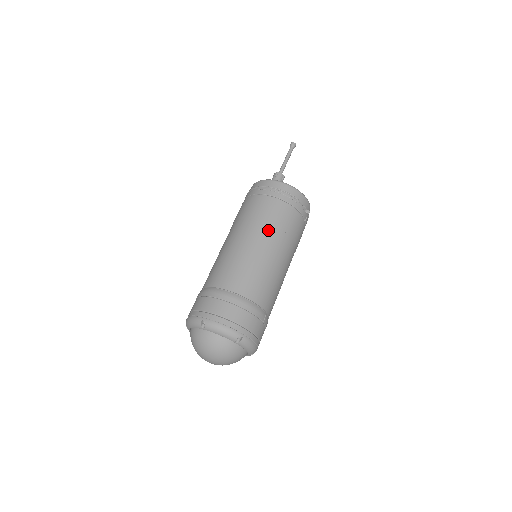
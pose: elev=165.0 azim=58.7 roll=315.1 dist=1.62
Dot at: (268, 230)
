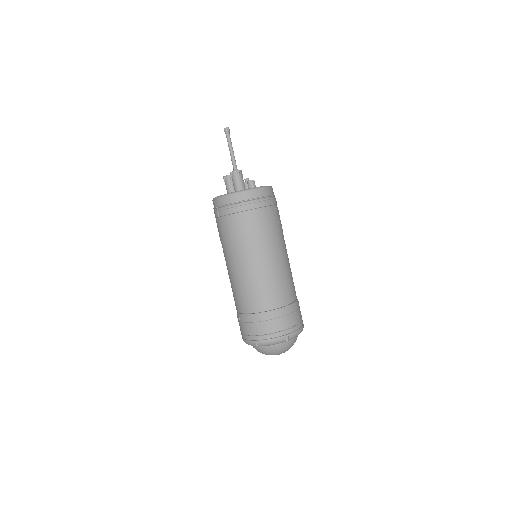
Dot at: (280, 238)
